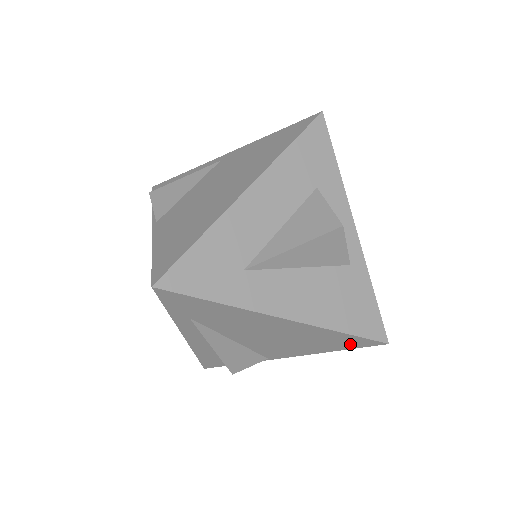
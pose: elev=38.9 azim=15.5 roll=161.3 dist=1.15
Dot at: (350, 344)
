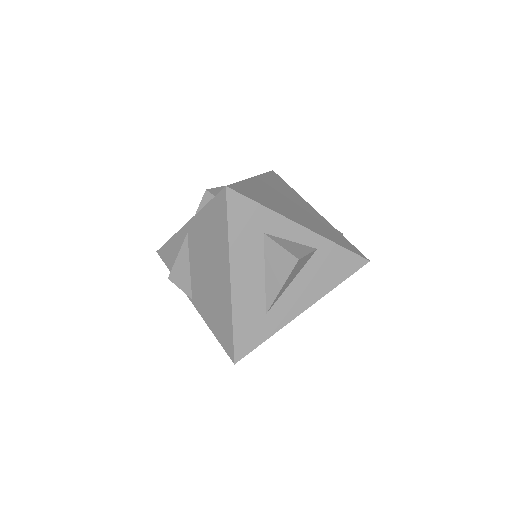
Dot at: occluded
